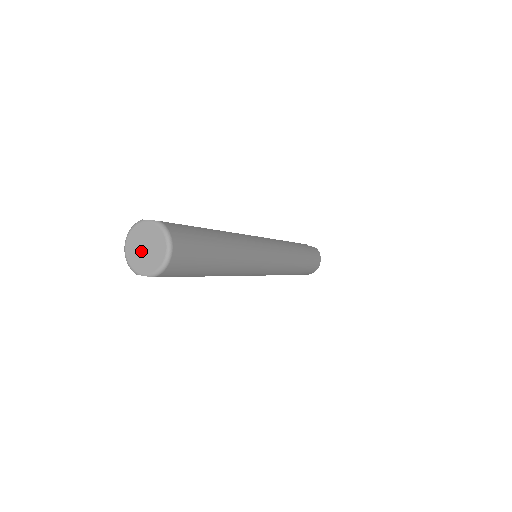
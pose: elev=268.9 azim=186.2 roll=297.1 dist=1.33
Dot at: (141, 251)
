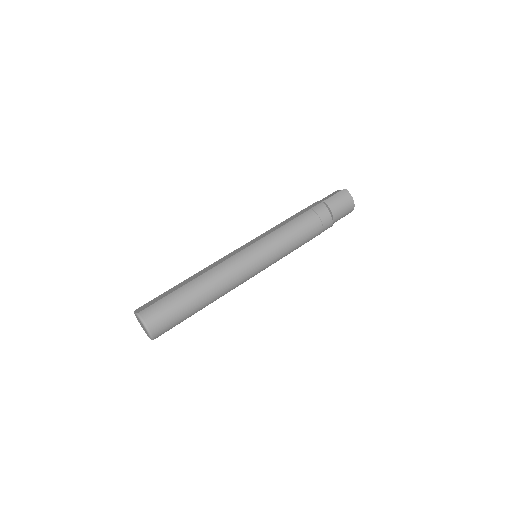
Dot at: occluded
